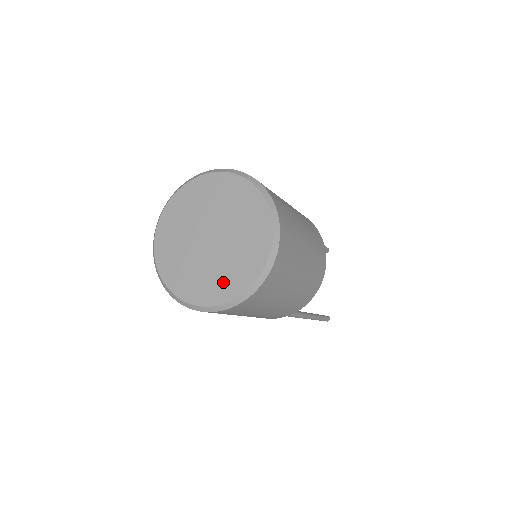
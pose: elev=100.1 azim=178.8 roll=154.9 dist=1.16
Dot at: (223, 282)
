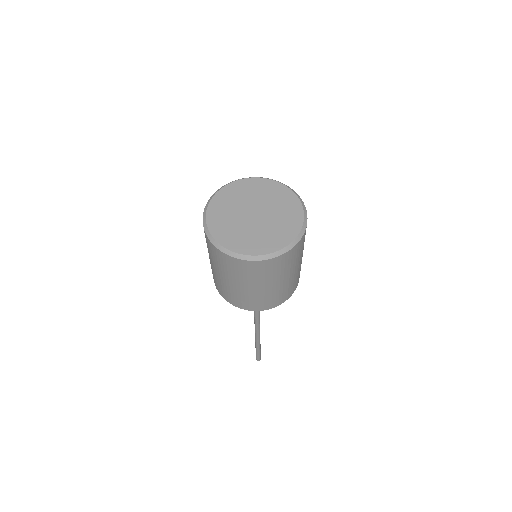
Dot at: (268, 240)
